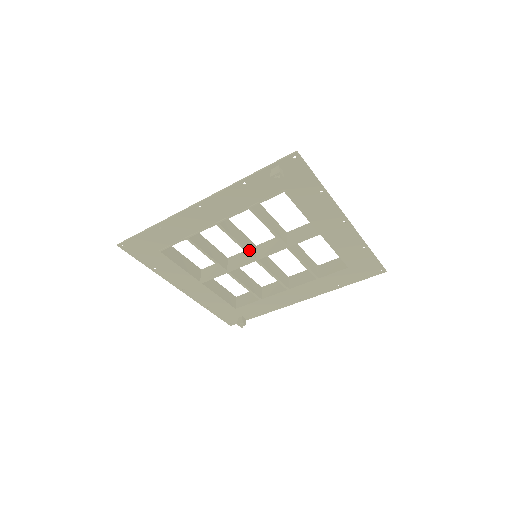
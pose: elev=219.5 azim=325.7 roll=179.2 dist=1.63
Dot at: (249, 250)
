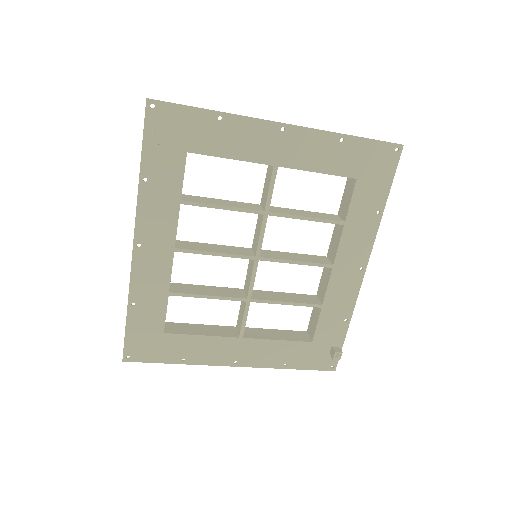
Dot at: (239, 254)
